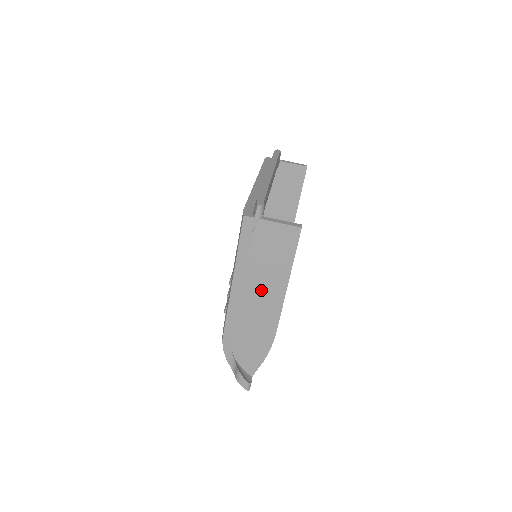
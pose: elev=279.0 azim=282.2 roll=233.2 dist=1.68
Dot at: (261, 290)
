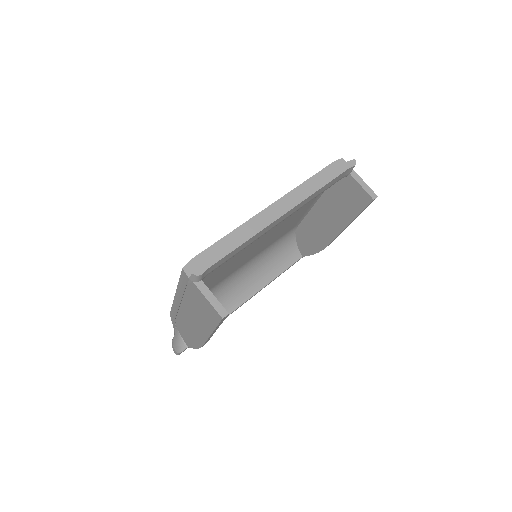
Dot at: (194, 318)
